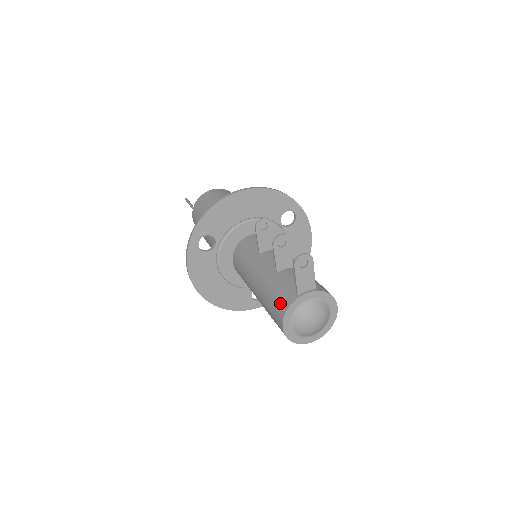
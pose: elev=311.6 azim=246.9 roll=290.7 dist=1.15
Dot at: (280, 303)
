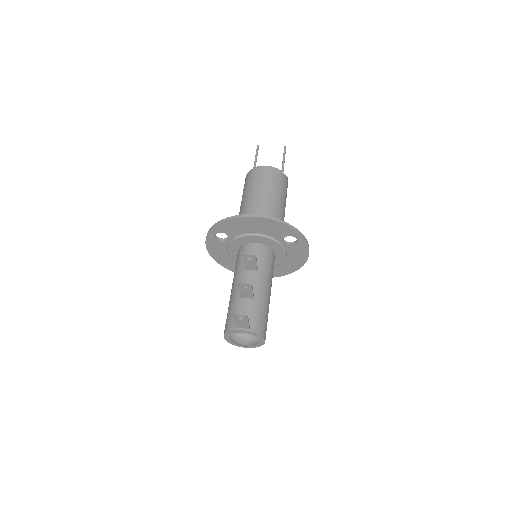
Dot at: (228, 323)
